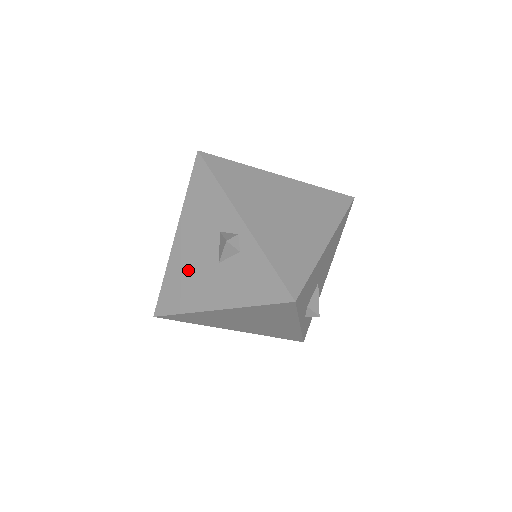
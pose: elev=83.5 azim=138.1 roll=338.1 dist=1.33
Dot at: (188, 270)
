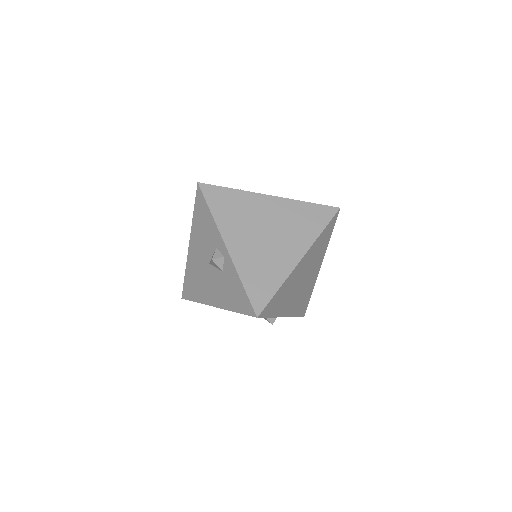
Dot at: occluded
